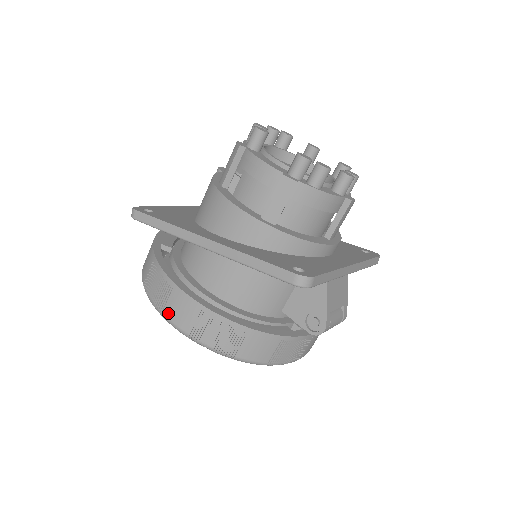
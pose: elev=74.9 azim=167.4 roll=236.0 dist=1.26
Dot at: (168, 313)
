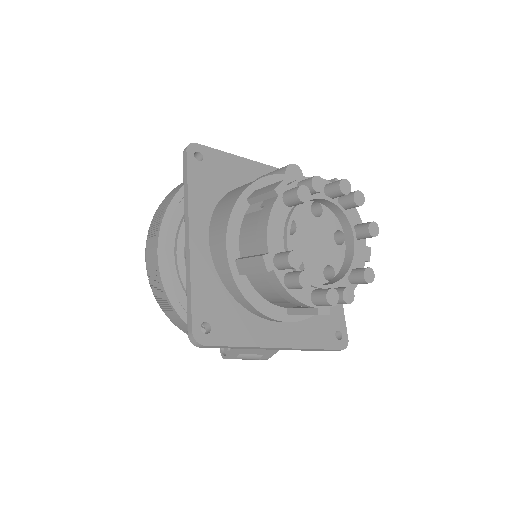
Dot at: (147, 244)
